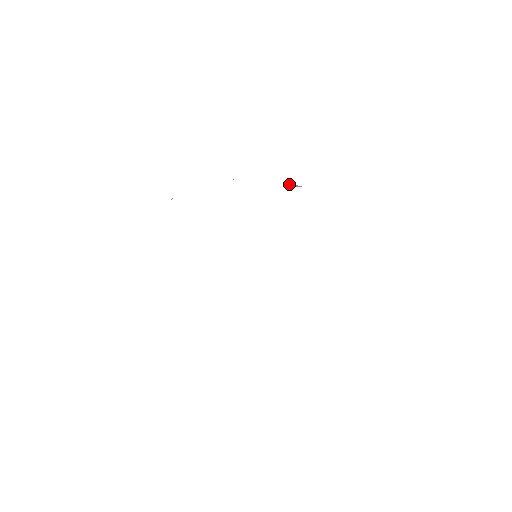
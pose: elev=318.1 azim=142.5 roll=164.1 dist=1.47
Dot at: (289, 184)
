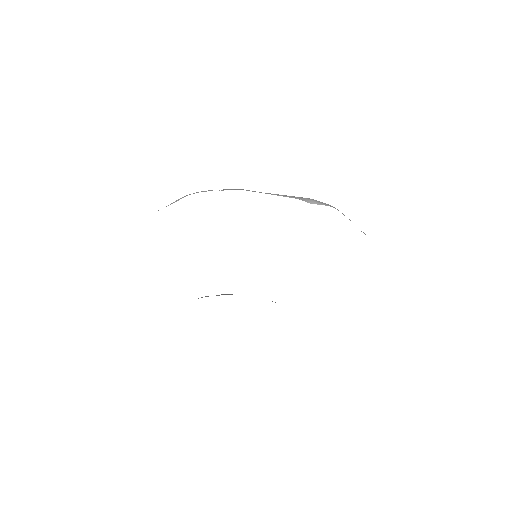
Dot at: (309, 200)
